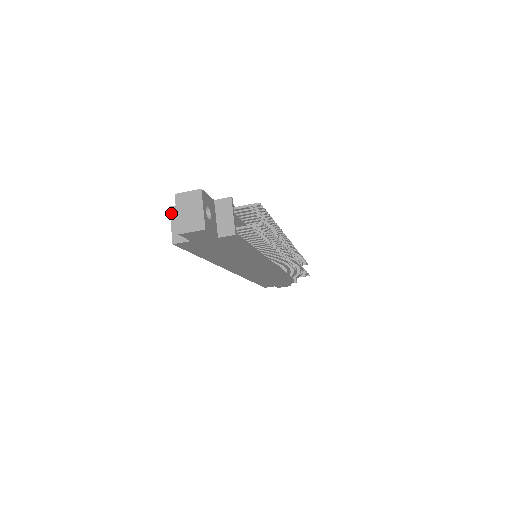
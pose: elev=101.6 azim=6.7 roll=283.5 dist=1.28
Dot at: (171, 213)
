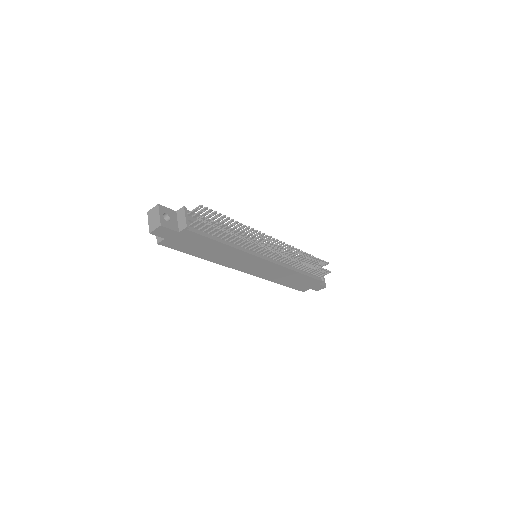
Dot at: occluded
